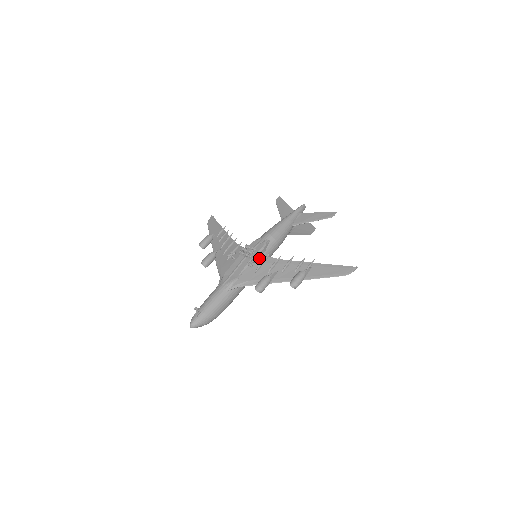
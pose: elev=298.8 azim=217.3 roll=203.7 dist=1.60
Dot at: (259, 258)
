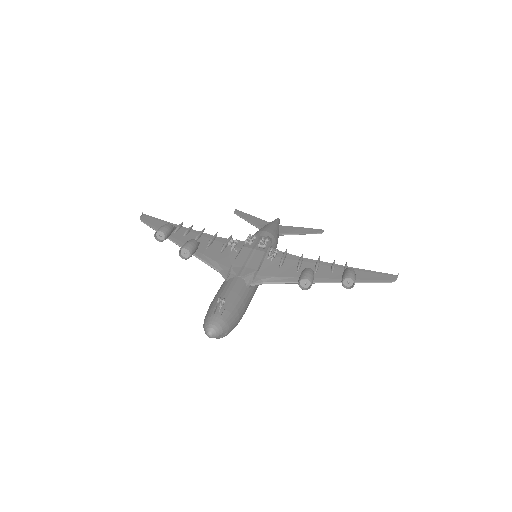
Dot at: occluded
